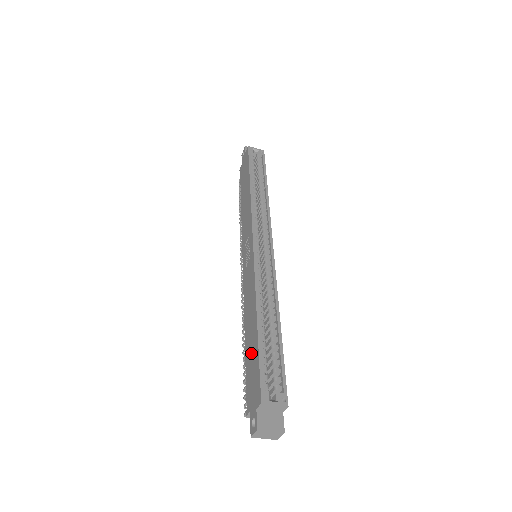
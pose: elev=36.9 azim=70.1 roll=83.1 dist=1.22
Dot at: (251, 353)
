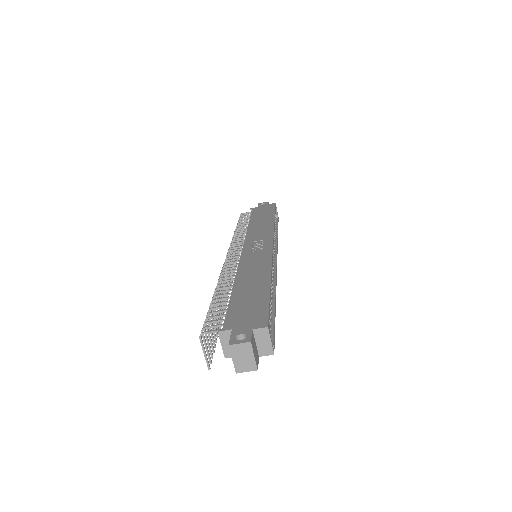
Dot at: (249, 296)
